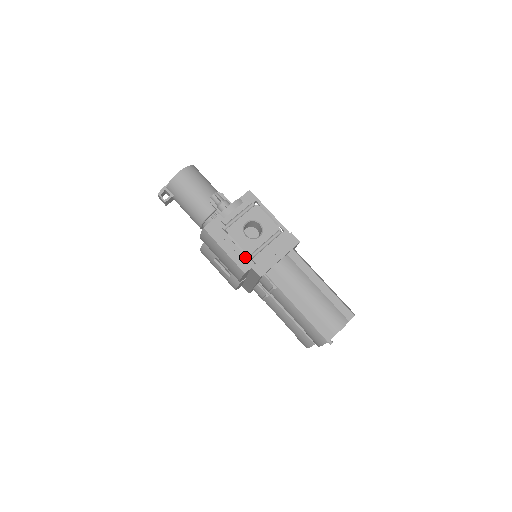
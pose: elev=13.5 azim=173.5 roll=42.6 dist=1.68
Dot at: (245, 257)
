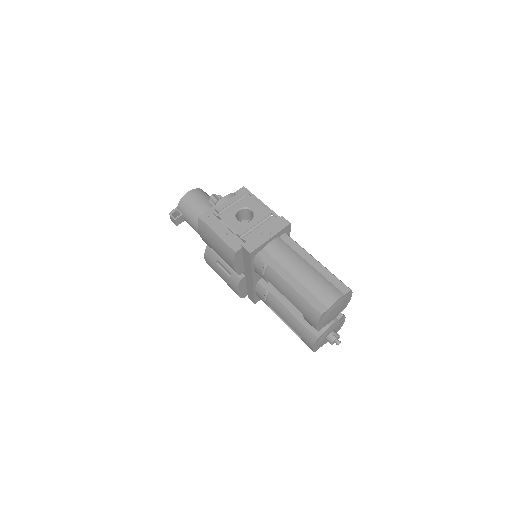
Dot at: (237, 239)
